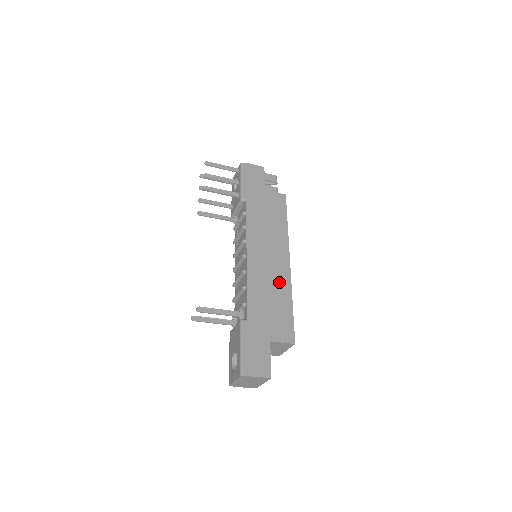
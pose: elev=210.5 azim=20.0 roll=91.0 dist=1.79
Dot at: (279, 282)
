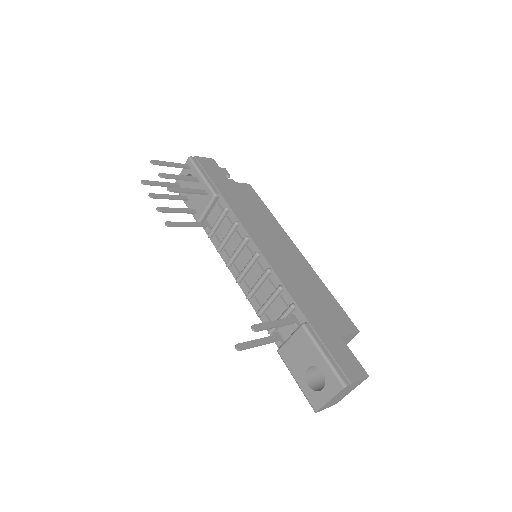
Dot at: (305, 273)
